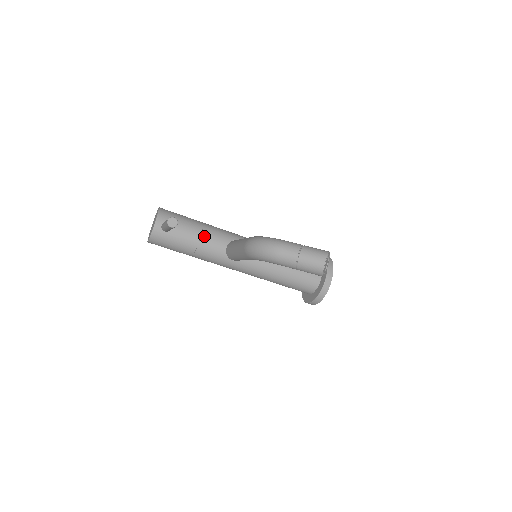
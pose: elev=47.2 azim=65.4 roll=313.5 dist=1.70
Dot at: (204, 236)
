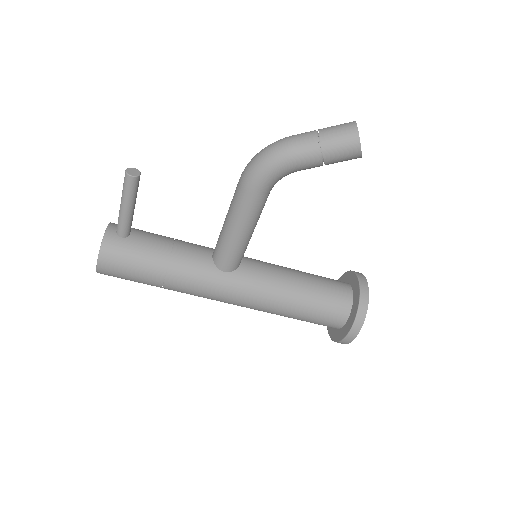
Dot at: (178, 243)
